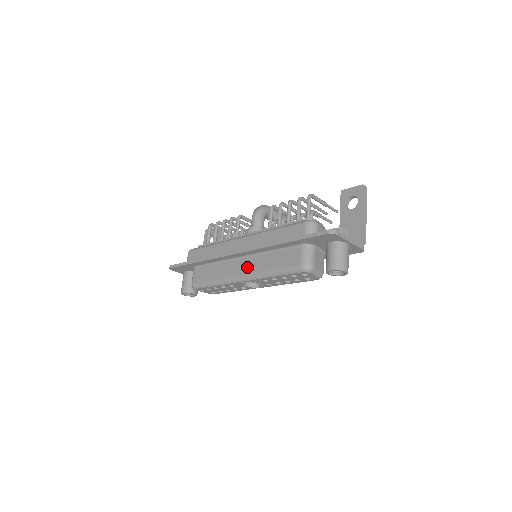
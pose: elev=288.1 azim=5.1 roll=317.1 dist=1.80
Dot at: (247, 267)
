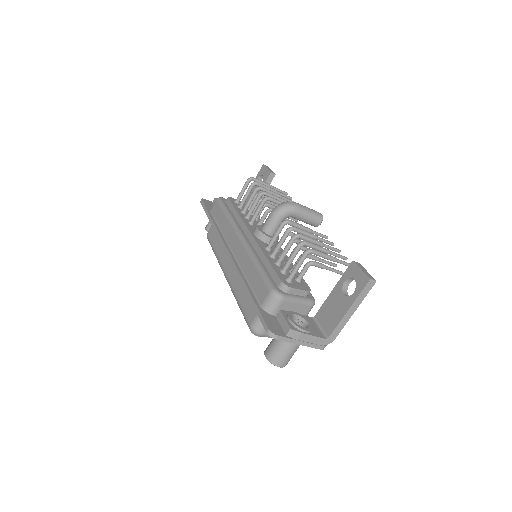
Dot at: (231, 272)
